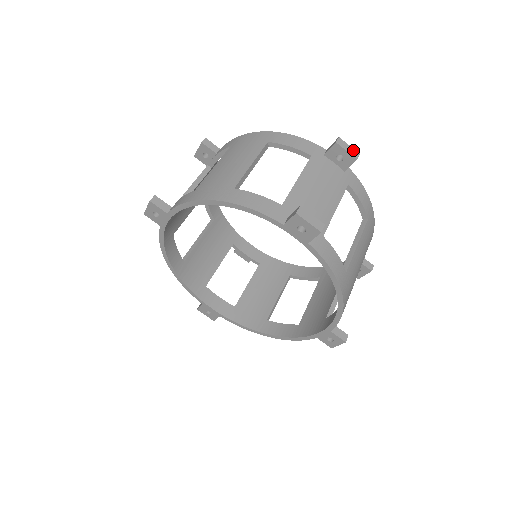
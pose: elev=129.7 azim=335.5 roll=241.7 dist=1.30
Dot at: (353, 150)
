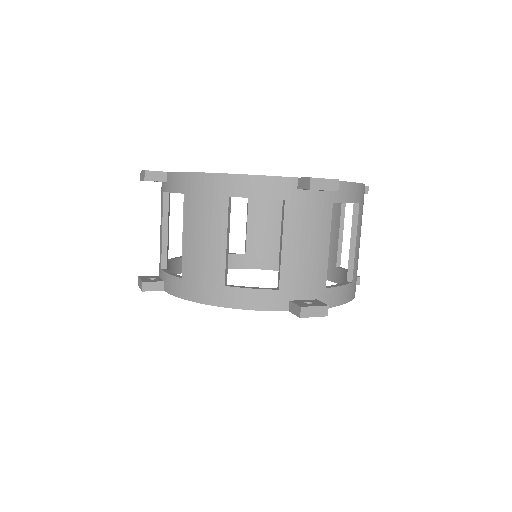
Dot at: (330, 182)
